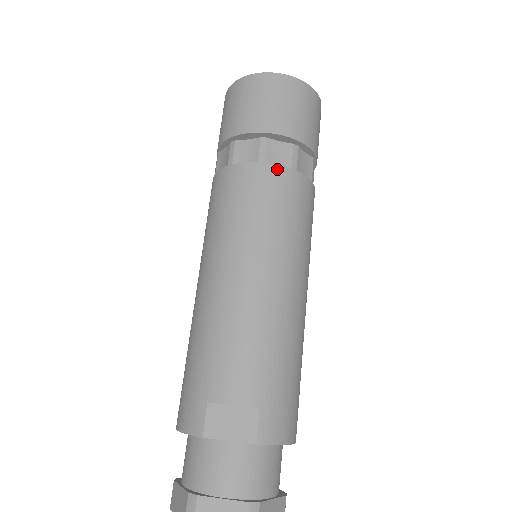
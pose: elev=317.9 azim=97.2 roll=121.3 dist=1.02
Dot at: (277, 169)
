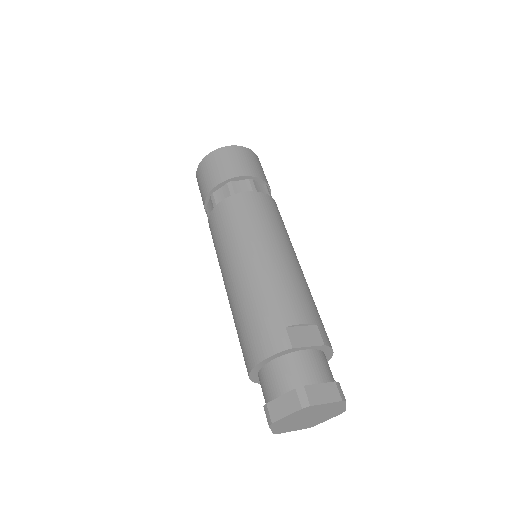
Dot at: (265, 196)
